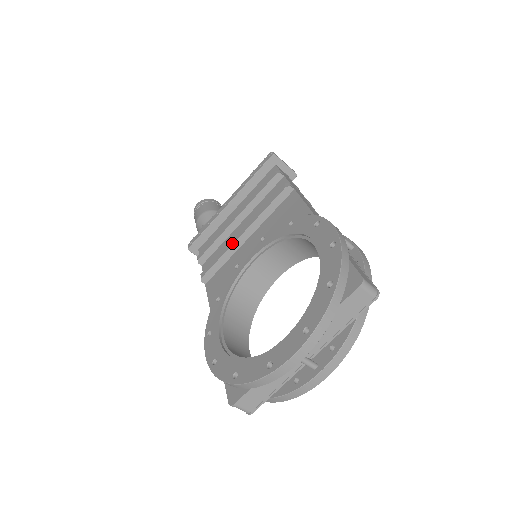
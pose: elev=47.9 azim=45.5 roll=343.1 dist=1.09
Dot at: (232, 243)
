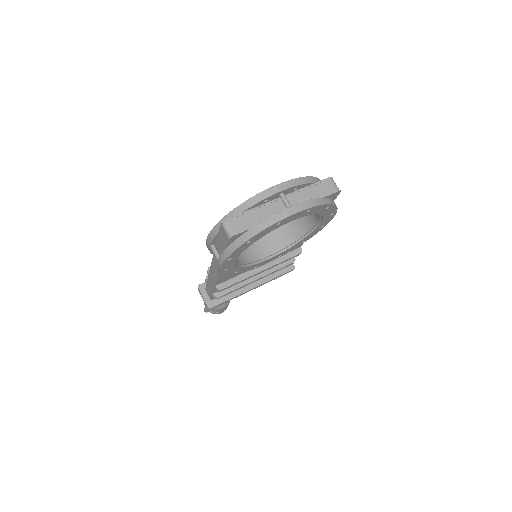
Dot at: occluded
